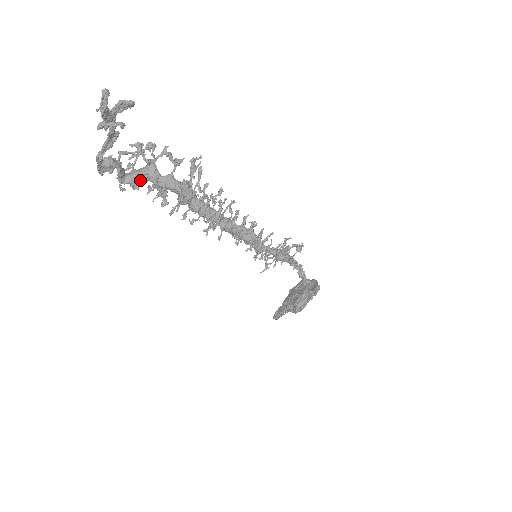
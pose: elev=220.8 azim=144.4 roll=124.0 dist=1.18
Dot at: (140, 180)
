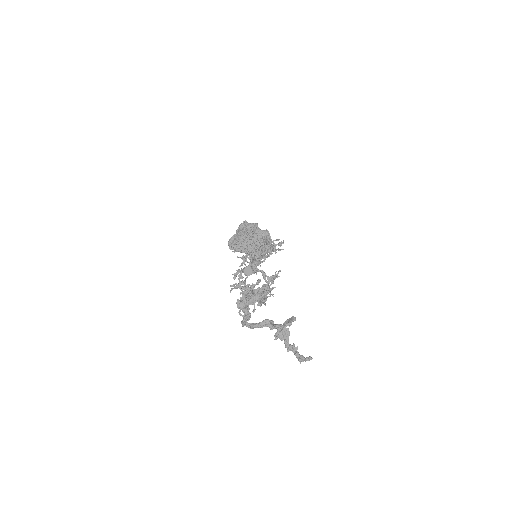
Dot at: (254, 309)
